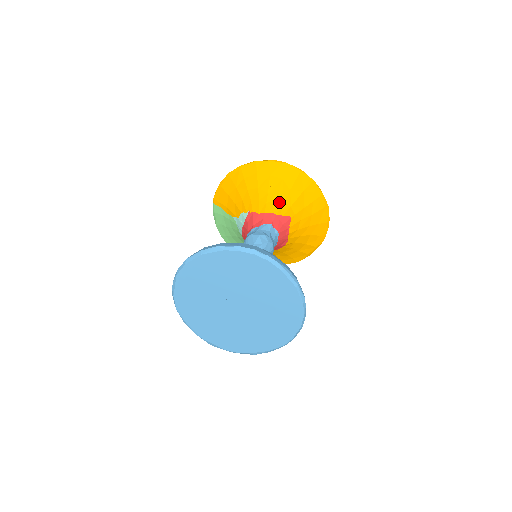
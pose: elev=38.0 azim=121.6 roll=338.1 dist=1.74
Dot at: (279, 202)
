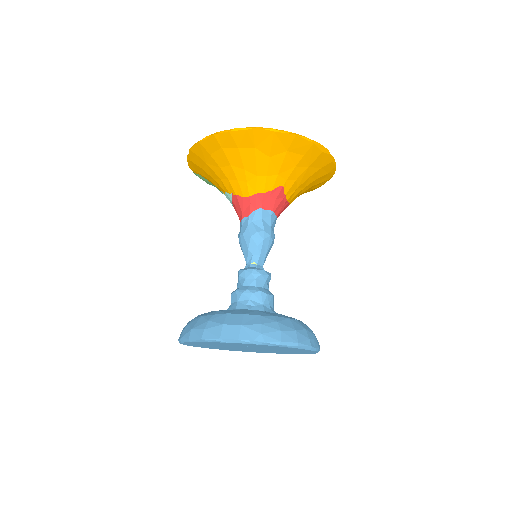
Dot at: (261, 176)
